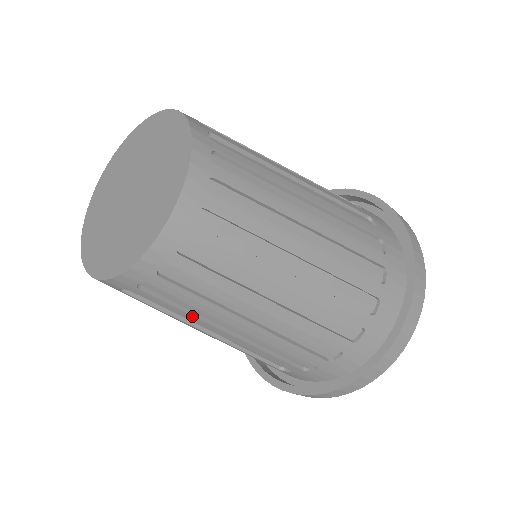
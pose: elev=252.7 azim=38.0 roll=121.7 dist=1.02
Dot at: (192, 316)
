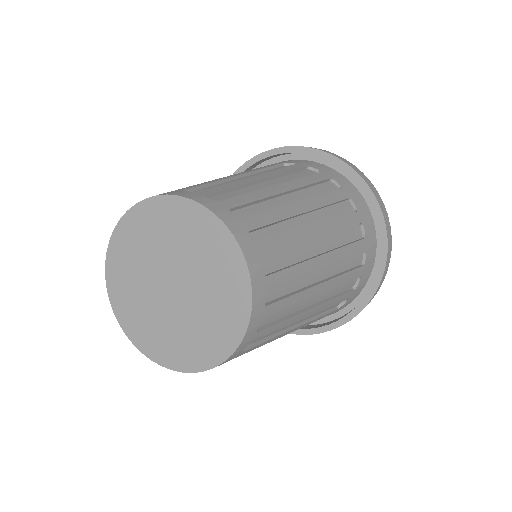
Dot at: occluded
